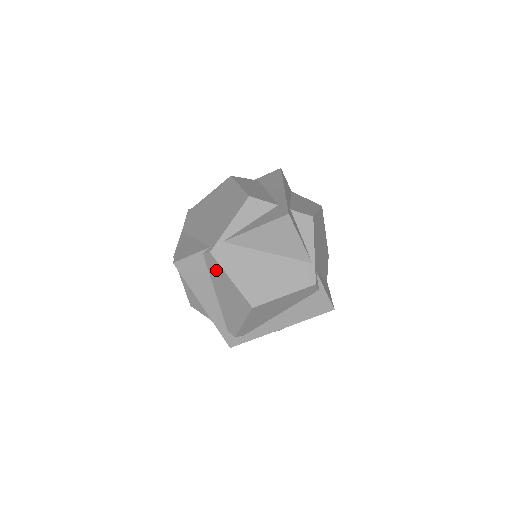
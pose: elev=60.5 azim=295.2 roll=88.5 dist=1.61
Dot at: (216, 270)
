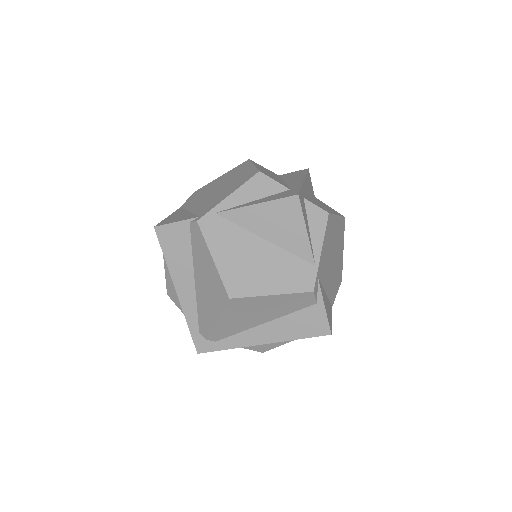
Dot at: (199, 245)
